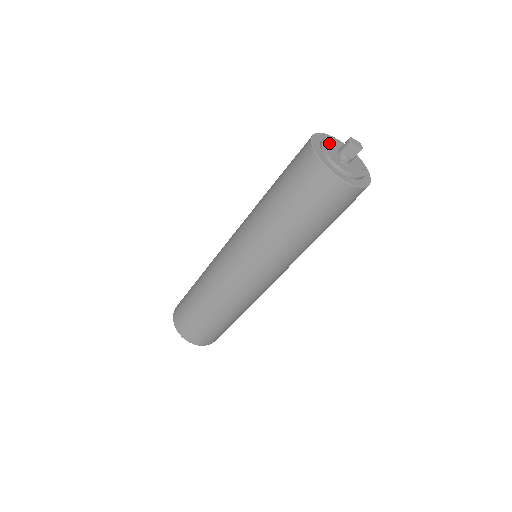
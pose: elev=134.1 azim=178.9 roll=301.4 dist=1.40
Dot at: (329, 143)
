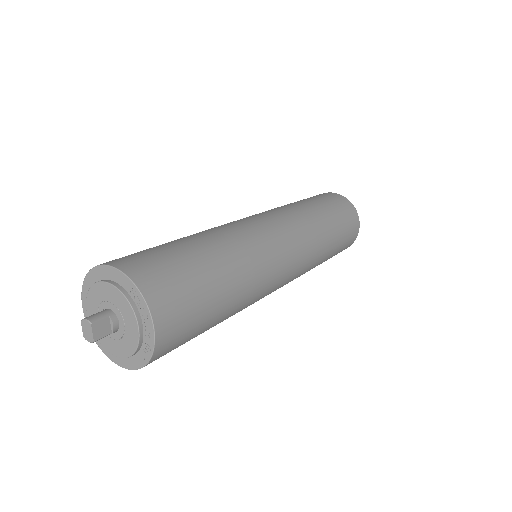
Dot at: occluded
